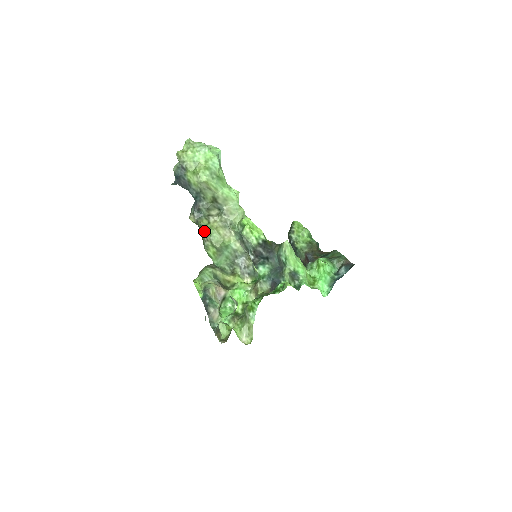
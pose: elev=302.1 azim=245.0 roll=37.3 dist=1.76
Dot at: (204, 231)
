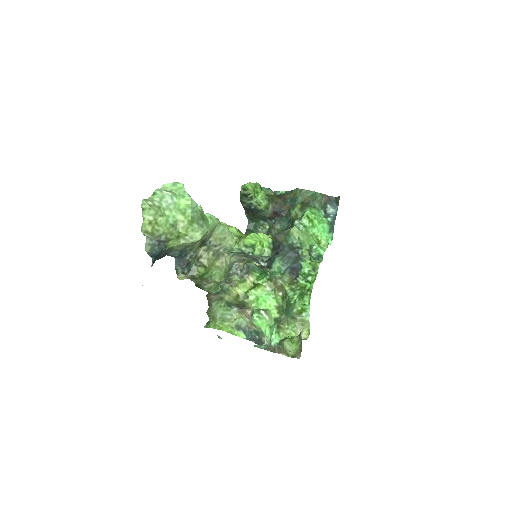
Dot at: (203, 278)
